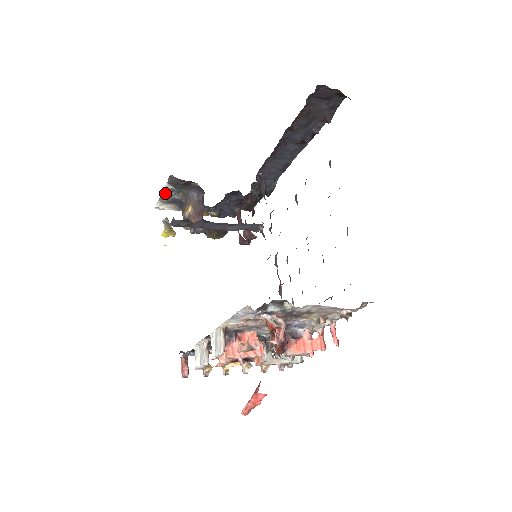
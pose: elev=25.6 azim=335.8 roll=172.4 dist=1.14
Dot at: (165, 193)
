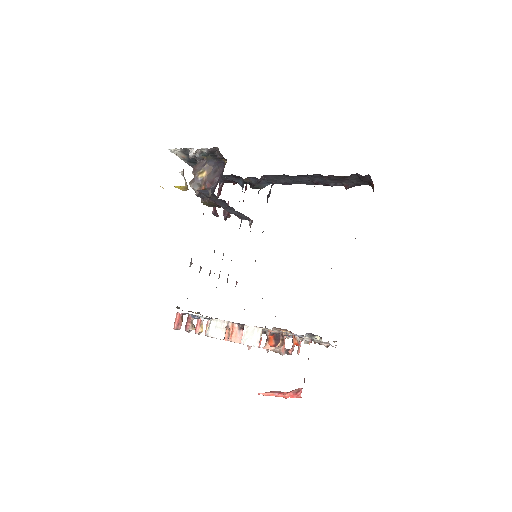
Dot at: (196, 152)
